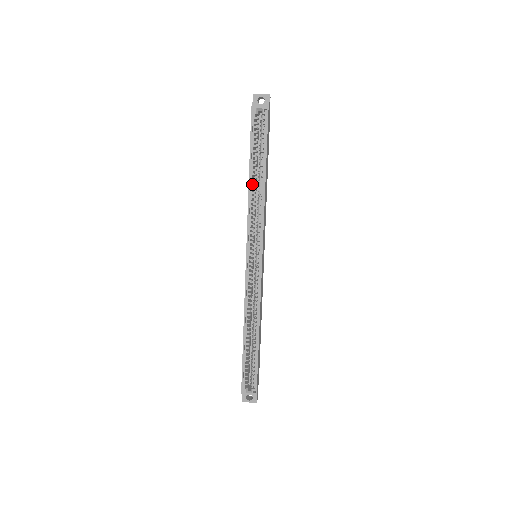
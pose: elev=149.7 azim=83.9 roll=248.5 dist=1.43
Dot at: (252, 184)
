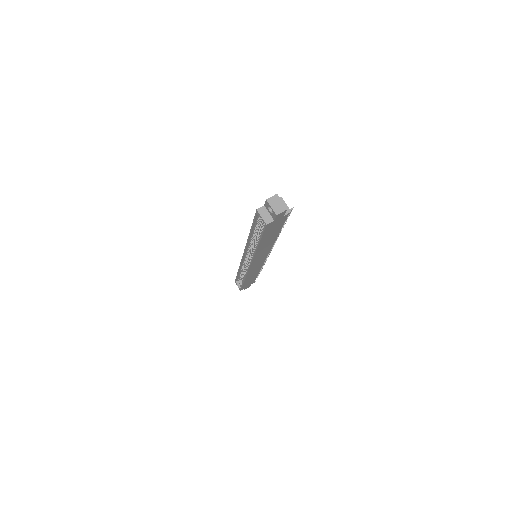
Dot at: (252, 237)
